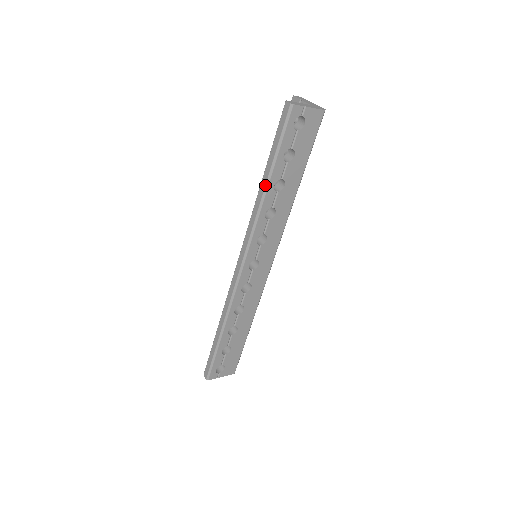
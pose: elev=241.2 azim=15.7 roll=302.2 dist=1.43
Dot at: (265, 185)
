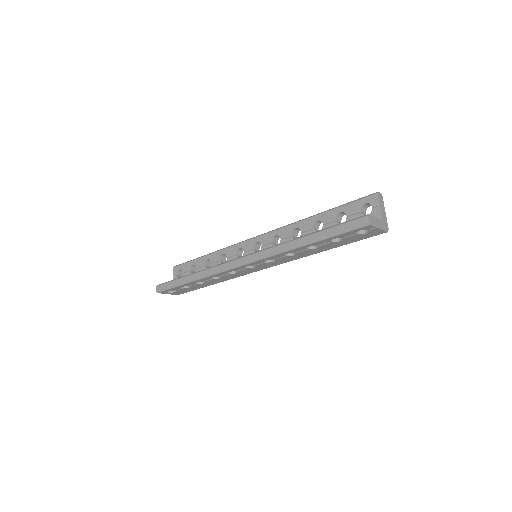
Dot at: (303, 243)
